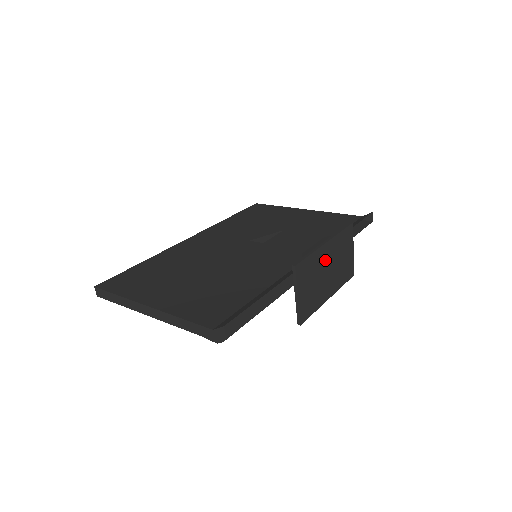
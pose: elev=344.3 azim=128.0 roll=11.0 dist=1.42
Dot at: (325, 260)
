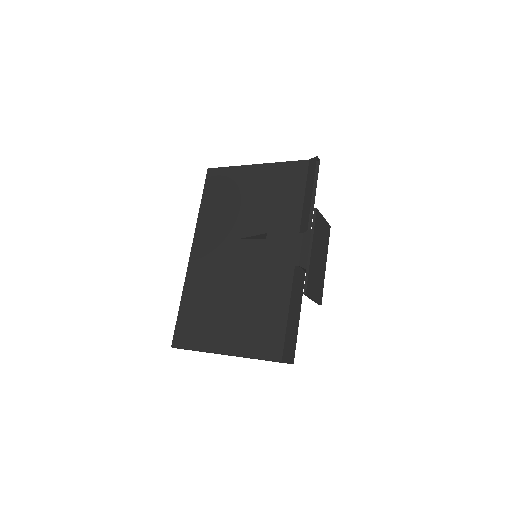
Dot at: (315, 258)
